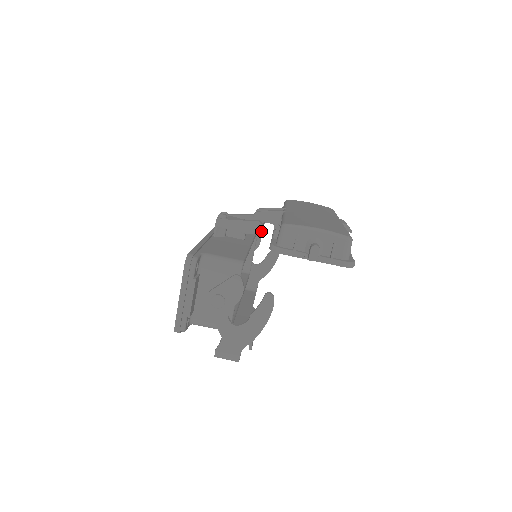
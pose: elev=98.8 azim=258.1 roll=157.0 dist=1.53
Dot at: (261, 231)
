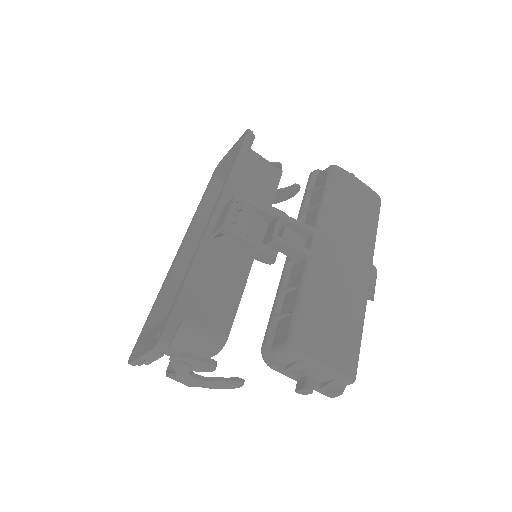
Dot at: occluded
